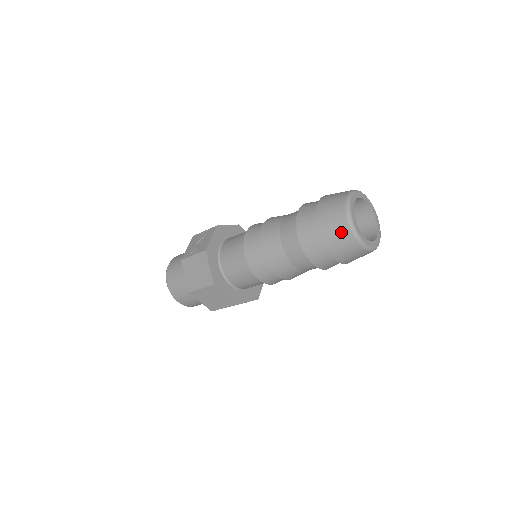
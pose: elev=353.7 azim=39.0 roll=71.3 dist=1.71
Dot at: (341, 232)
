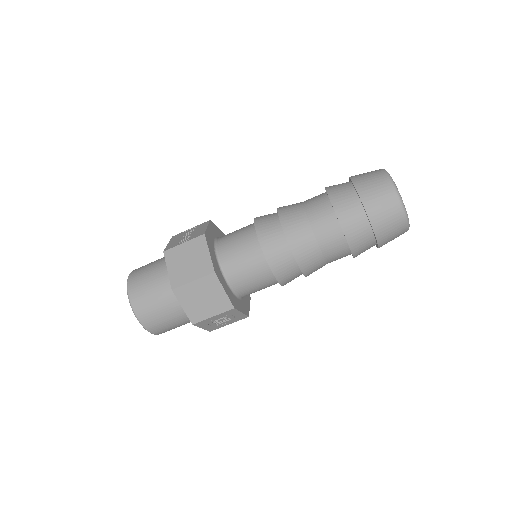
Dot at: (385, 196)
